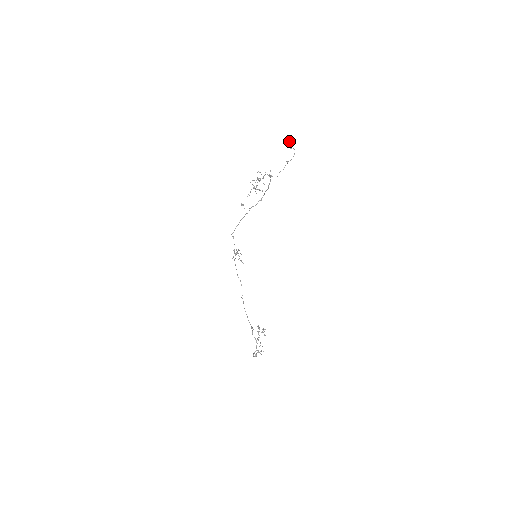
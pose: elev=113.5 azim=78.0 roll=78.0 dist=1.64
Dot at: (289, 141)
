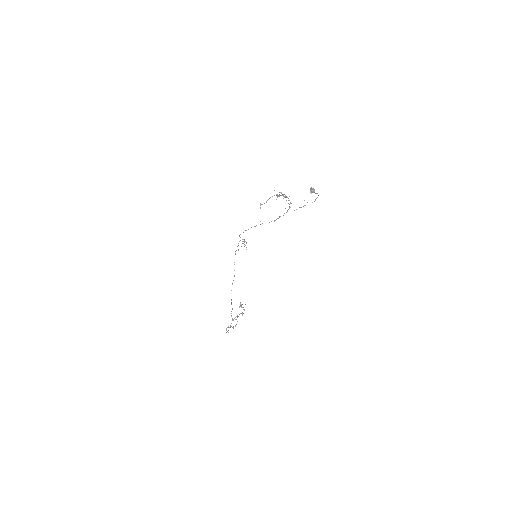
Dot at: occluded
